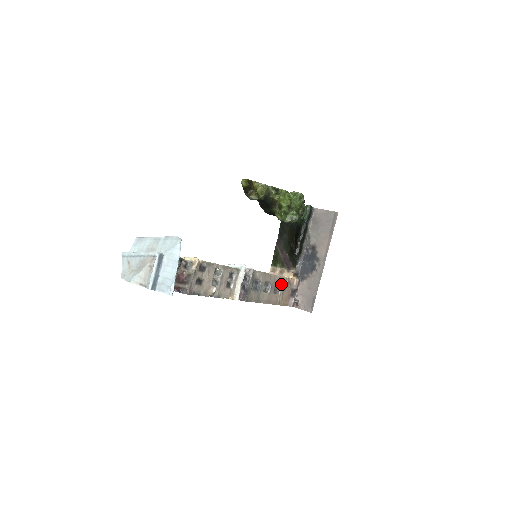
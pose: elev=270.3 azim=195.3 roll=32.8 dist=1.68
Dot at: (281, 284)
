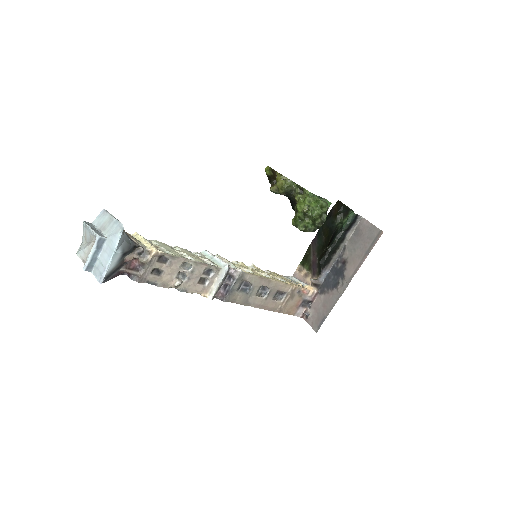
Dot at: (286, 292)
